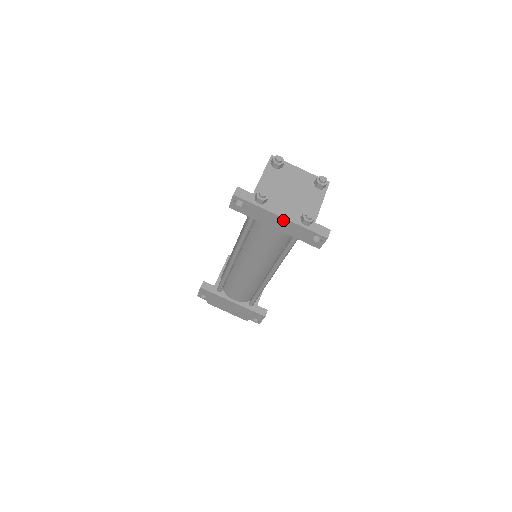
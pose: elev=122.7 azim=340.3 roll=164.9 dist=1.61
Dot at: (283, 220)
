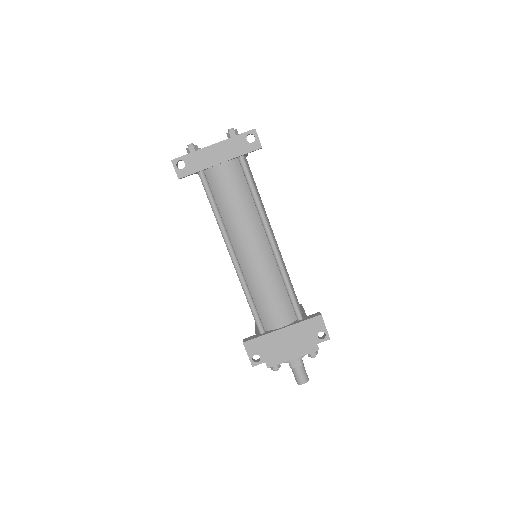
Dot at: (217, 146)
